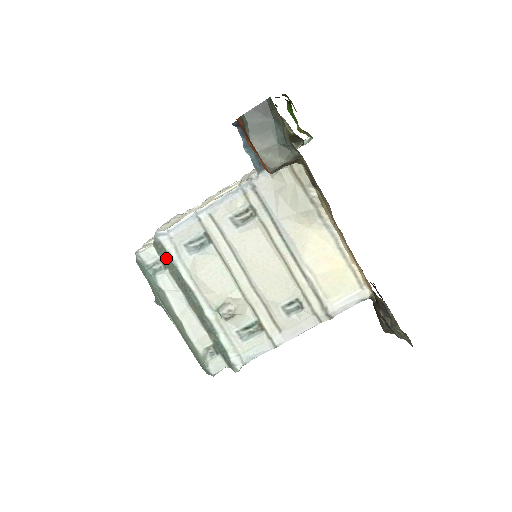
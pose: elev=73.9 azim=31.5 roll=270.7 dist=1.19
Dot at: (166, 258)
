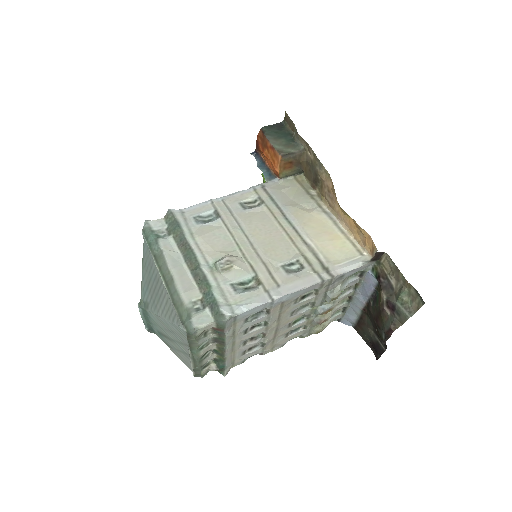
Dot at: (173, 225)
